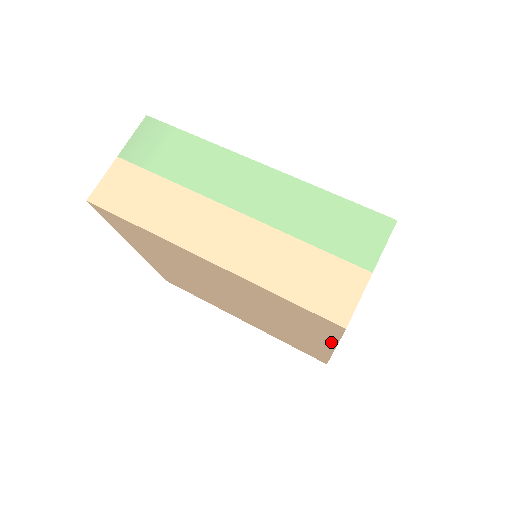
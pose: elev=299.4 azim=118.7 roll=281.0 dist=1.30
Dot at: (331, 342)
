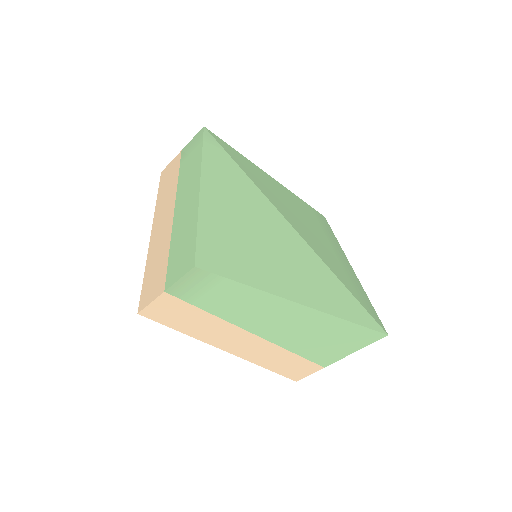
Dot at: occluded
